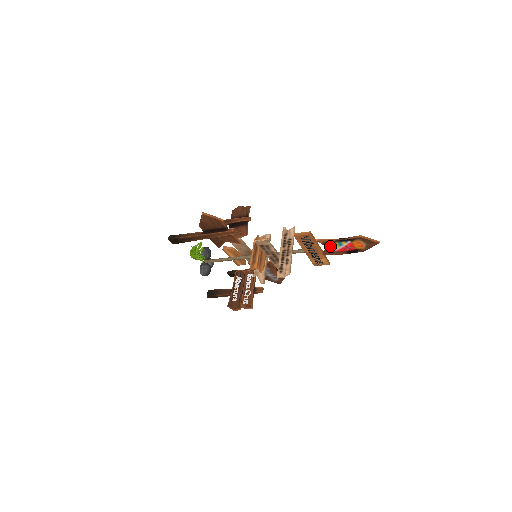
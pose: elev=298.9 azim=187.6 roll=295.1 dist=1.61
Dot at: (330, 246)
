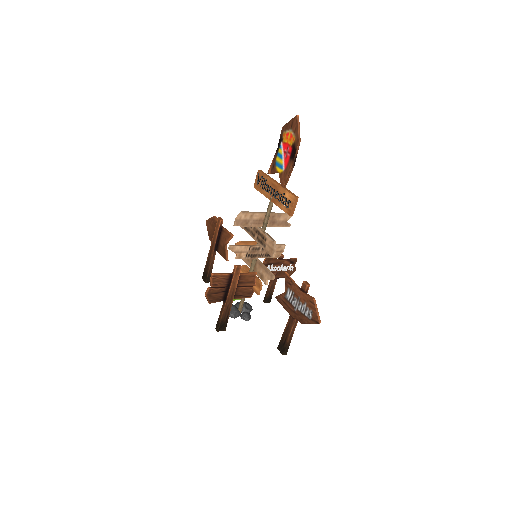
Dot at: (278, 169)
